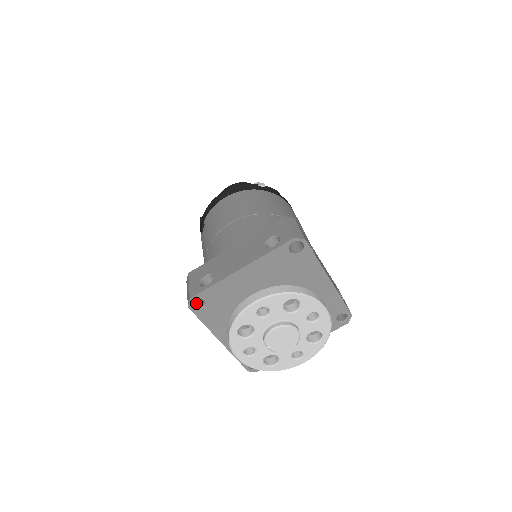
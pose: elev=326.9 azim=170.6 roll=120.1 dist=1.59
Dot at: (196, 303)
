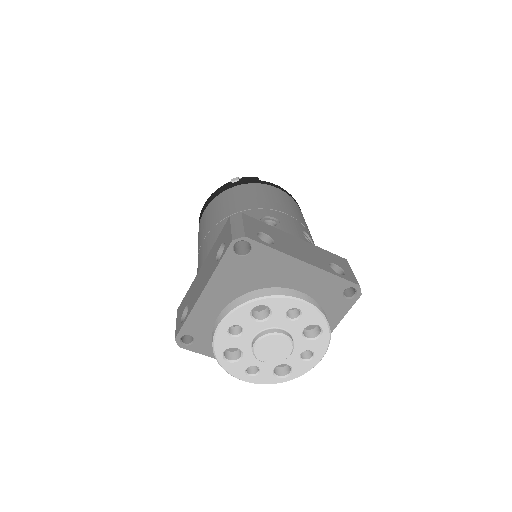
Dot at: (188, 339)
